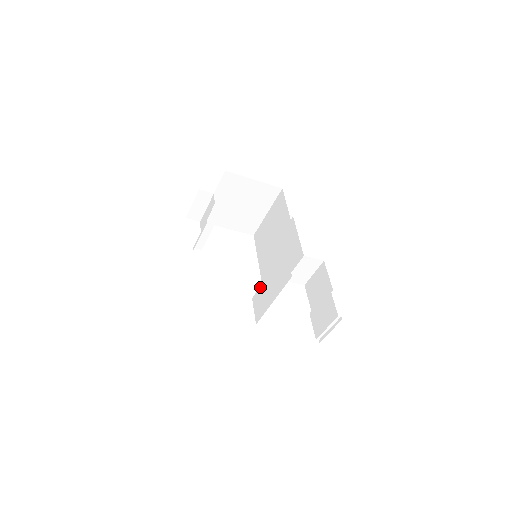
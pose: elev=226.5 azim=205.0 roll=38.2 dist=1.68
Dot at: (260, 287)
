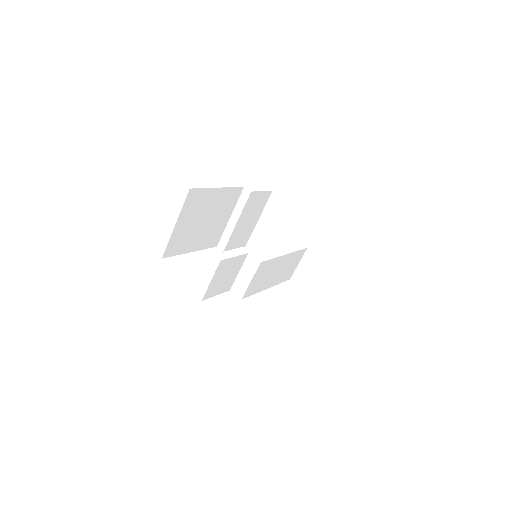
Dot at: (237, 273)
